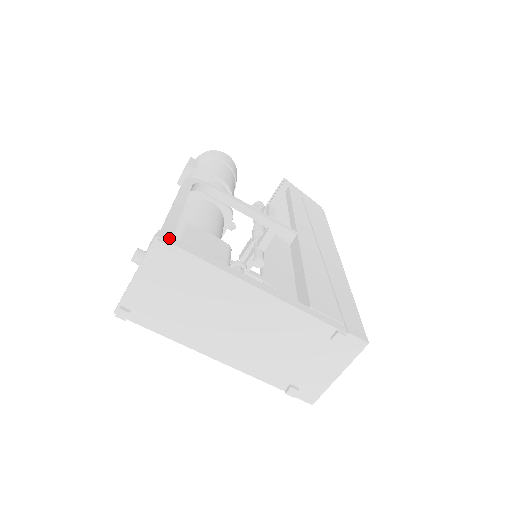
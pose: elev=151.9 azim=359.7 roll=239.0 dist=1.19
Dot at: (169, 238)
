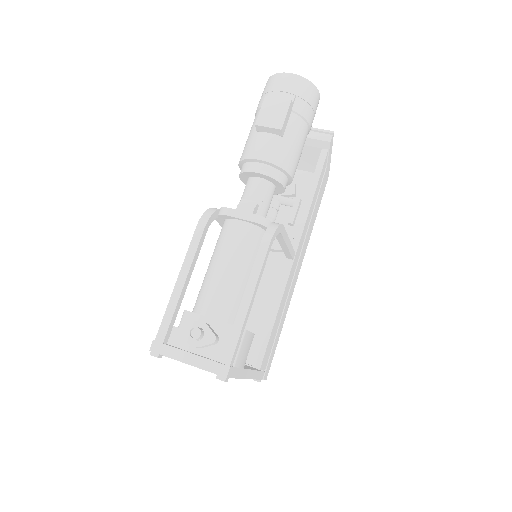
Dot at: (231, 372)
